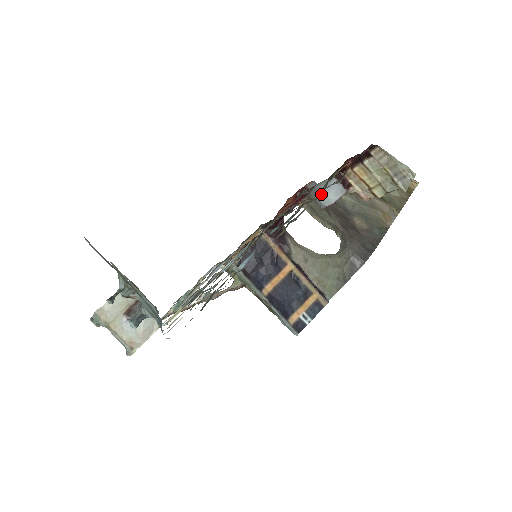
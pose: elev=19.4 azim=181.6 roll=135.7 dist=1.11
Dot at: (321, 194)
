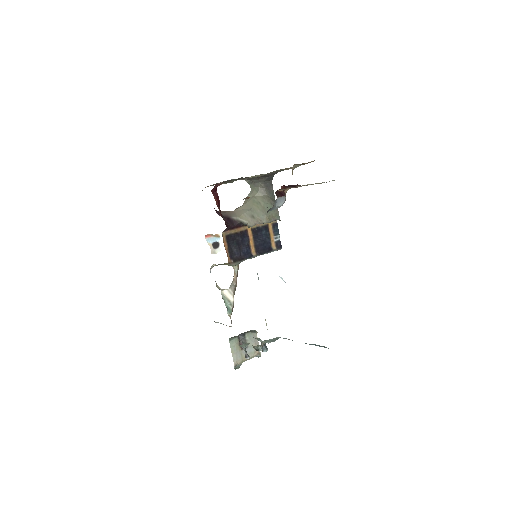
Dot at: occluded
